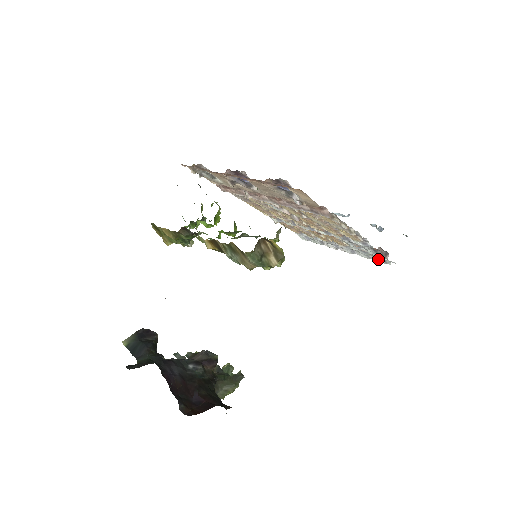
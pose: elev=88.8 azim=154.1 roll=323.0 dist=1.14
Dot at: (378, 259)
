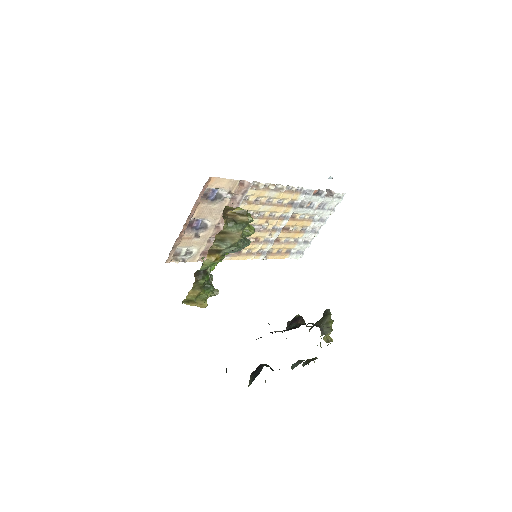
Dot at: (334, 202)
